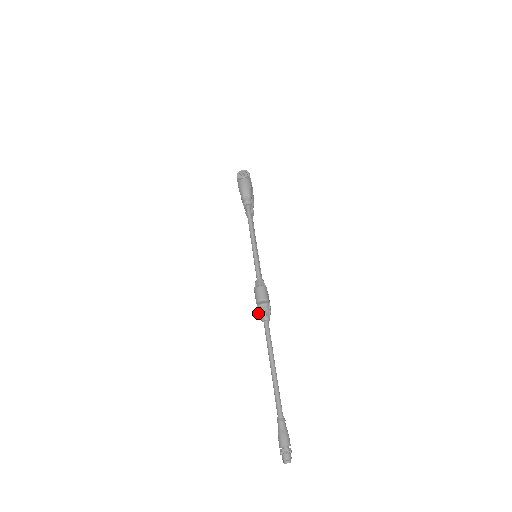
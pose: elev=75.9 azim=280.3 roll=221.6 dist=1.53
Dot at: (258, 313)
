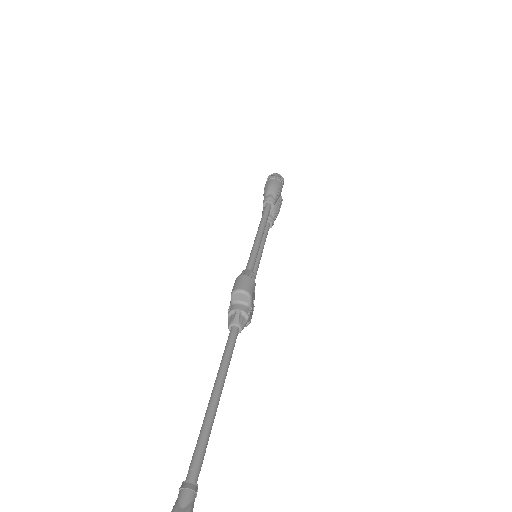
Dot at: occluded
